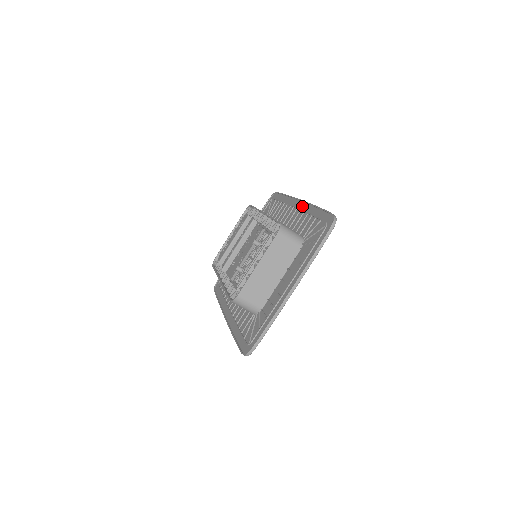
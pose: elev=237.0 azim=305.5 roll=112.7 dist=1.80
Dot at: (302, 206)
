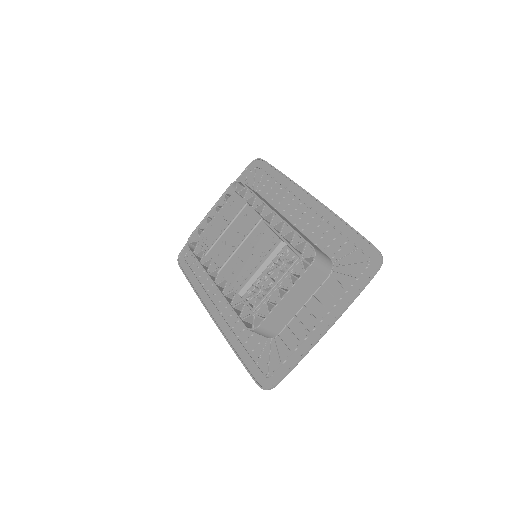
Dot at: (318, 208)
